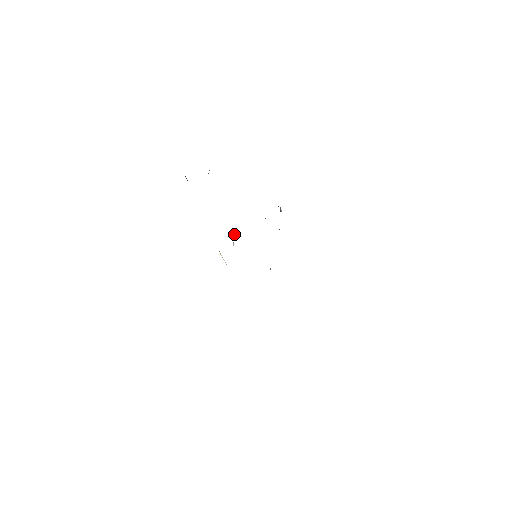
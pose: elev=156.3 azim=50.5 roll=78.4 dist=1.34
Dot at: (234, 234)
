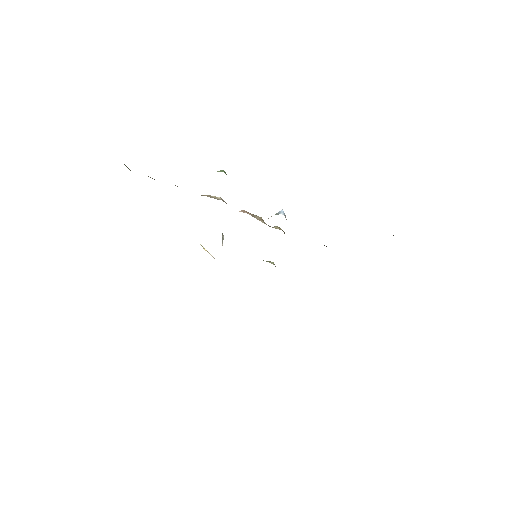
Dot at: (222, 236)
